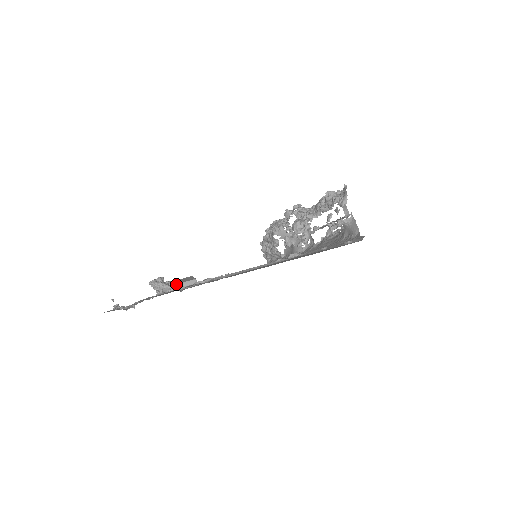
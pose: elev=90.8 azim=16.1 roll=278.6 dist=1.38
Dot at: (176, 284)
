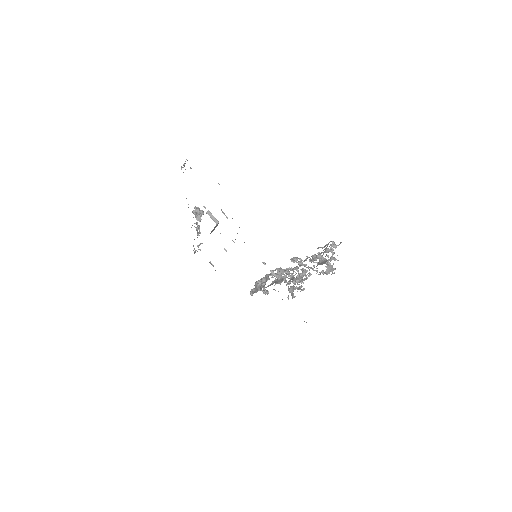
Dot at: occluded
